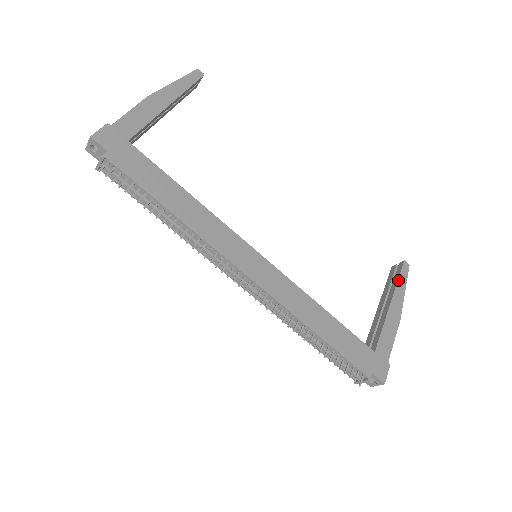
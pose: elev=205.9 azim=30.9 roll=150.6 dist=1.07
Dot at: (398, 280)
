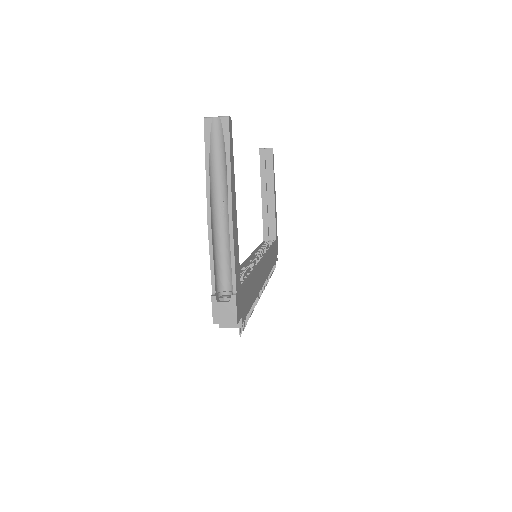
Dot at: (273, 171)
